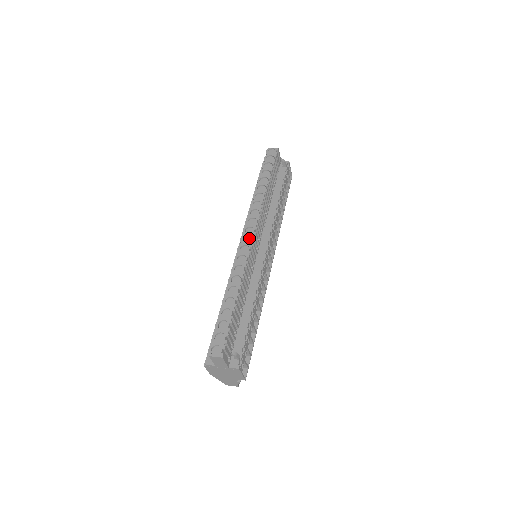
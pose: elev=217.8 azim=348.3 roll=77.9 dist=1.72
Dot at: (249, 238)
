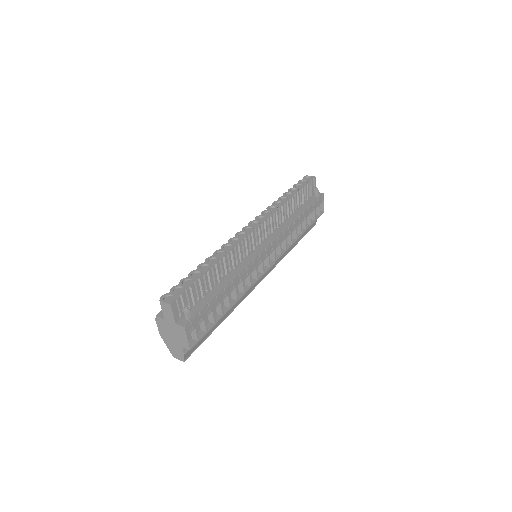
Dot at: (251, 229)
